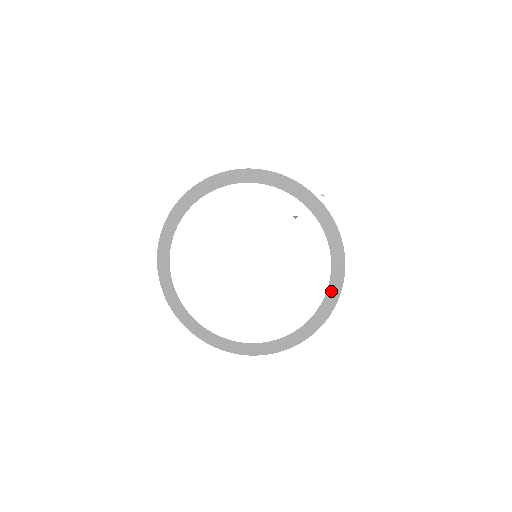
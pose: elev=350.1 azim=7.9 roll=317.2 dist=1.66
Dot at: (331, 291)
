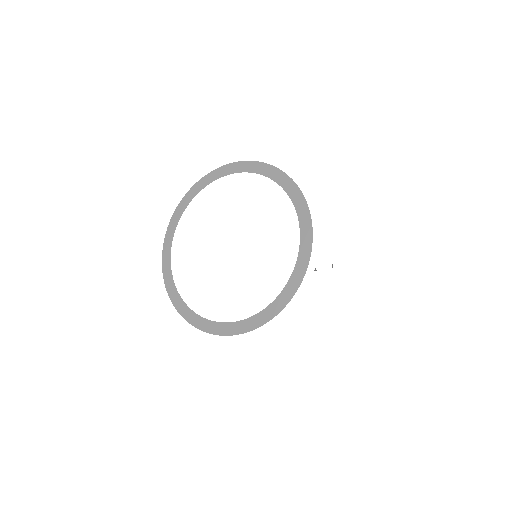
Dot at: (248, 322)
